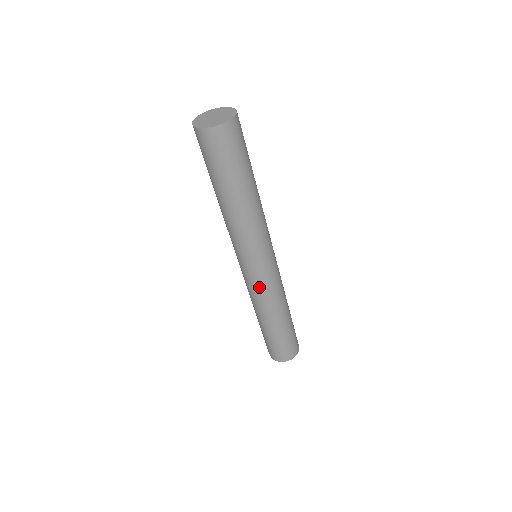
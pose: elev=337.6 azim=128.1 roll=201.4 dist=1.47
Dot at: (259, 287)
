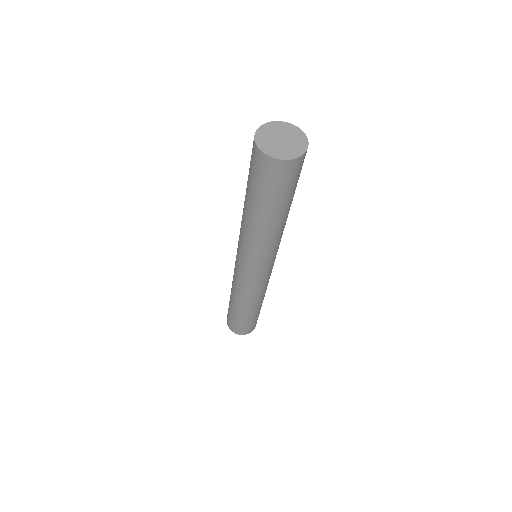
Dot at: (262, 284)
